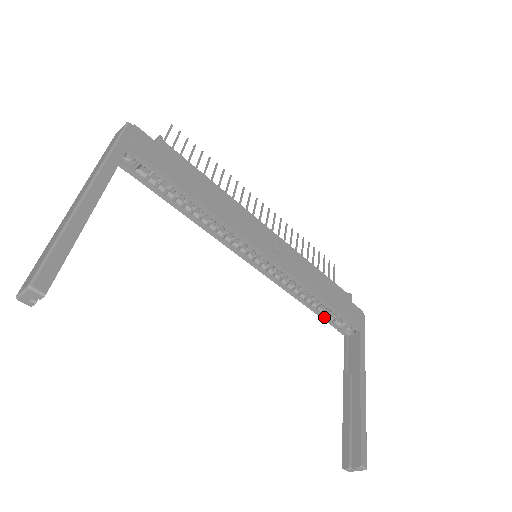
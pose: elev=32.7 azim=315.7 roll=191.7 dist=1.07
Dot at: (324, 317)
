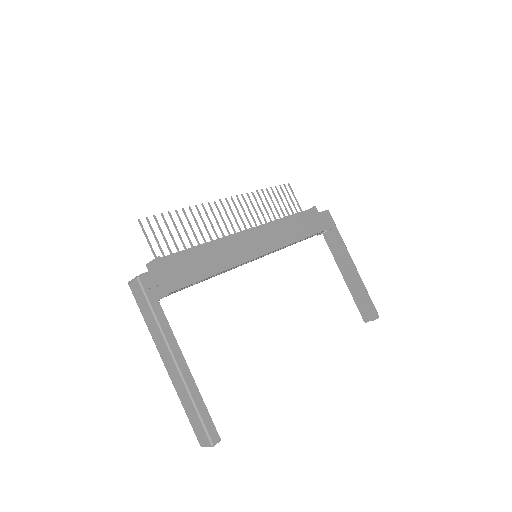
Dot at: (307, 238)
